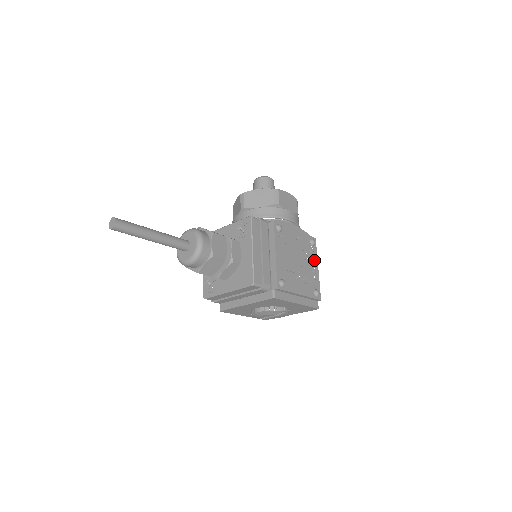
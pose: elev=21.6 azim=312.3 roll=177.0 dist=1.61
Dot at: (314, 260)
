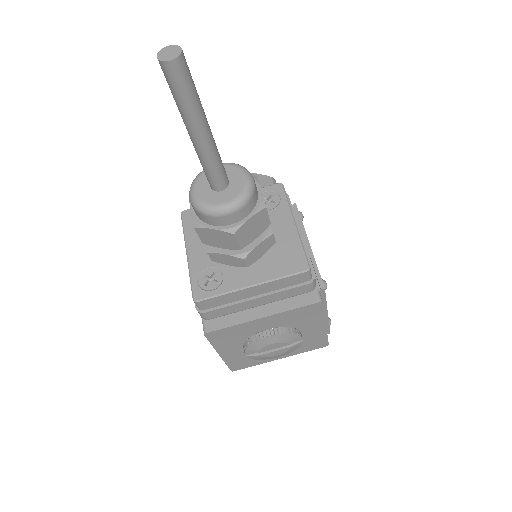
Dot at: occluded
